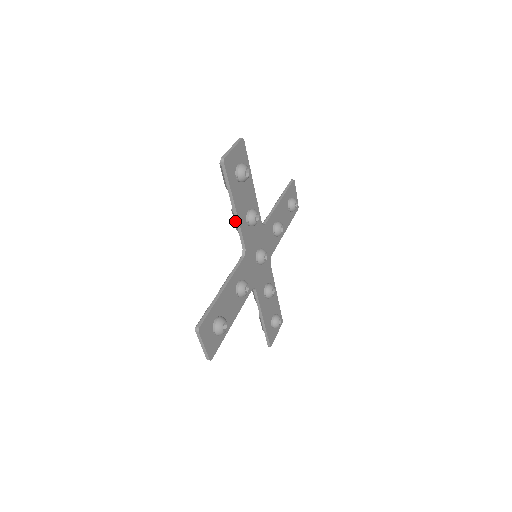
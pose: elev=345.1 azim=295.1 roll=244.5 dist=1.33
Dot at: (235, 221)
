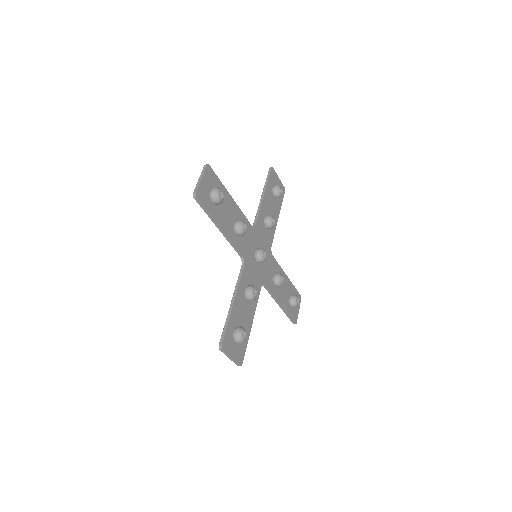
Dot at: occluded
